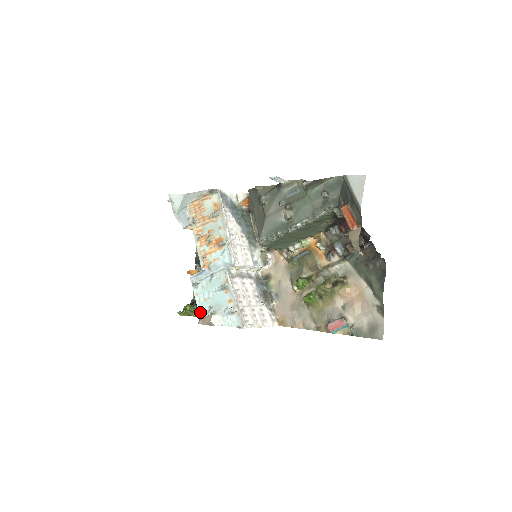
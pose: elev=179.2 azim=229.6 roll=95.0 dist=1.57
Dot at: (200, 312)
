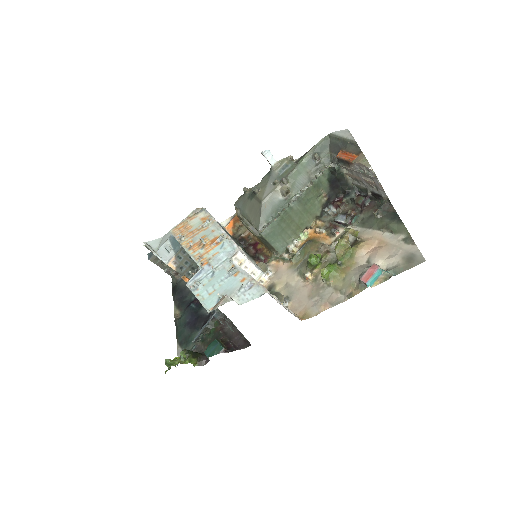
Dot at: (207, 307)
